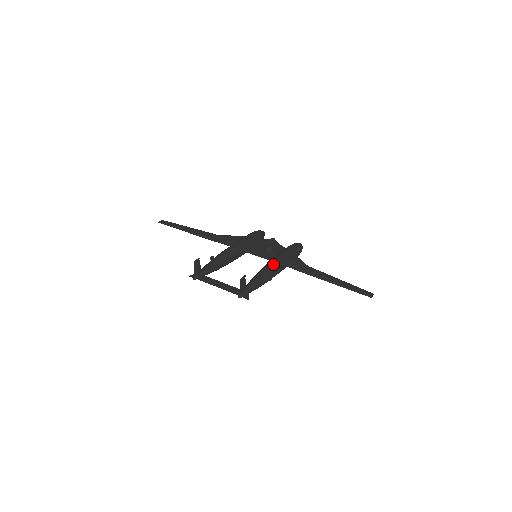
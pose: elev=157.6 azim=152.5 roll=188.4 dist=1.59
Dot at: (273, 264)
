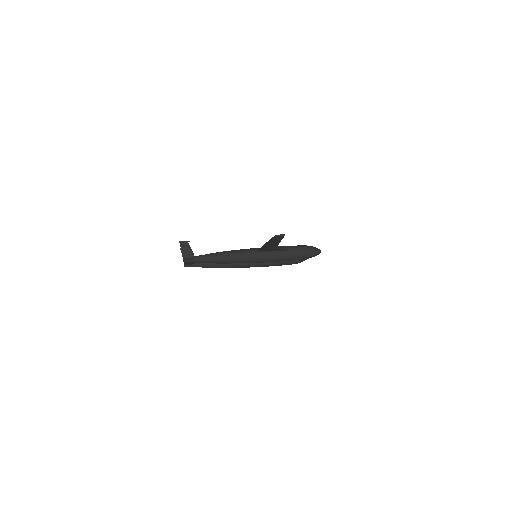
Dot at: (246, 249)
